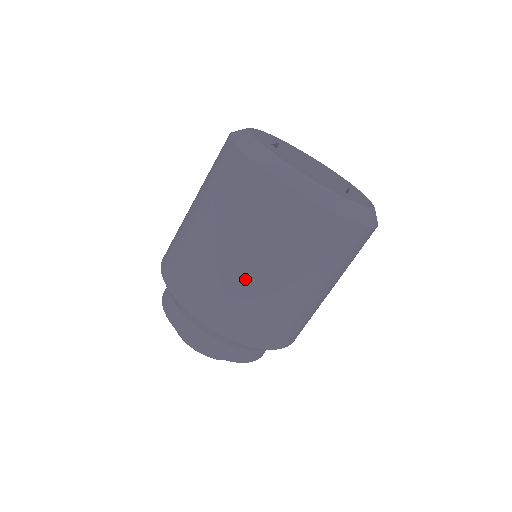
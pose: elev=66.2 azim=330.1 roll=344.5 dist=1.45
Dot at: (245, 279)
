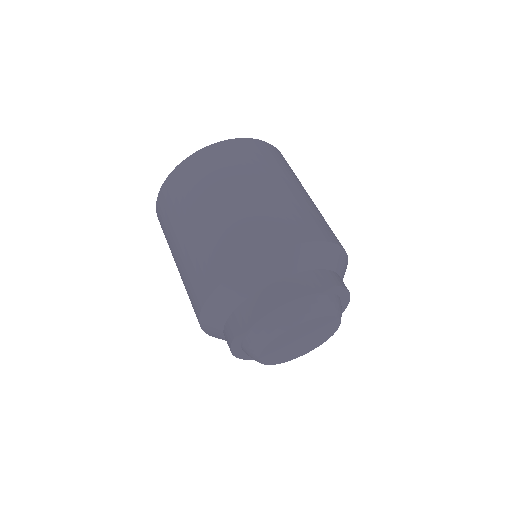
Dot at: (221, 216)
